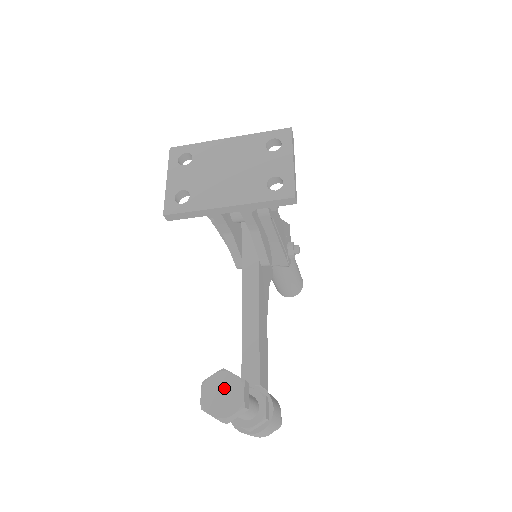
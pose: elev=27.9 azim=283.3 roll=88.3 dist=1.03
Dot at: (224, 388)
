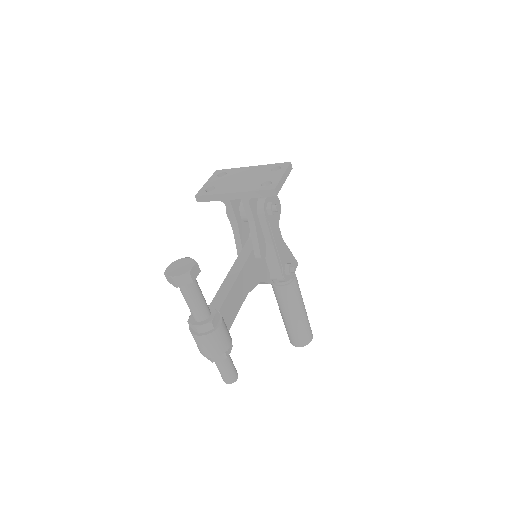
Dot at: (183, 264)
